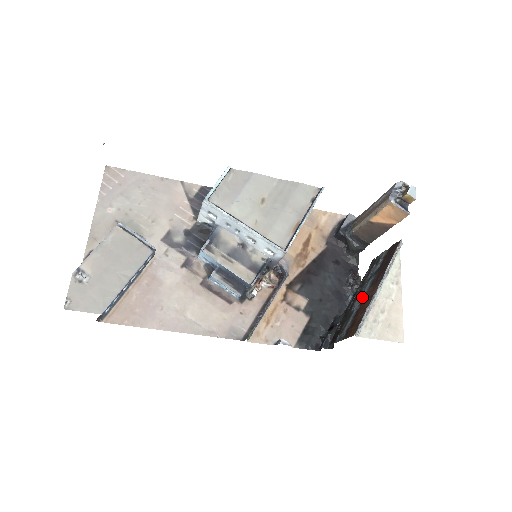
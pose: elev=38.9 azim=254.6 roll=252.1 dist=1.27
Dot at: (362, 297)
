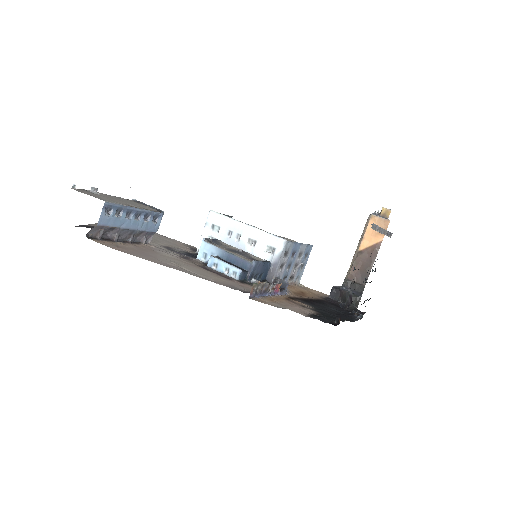
Dot at: occluded
